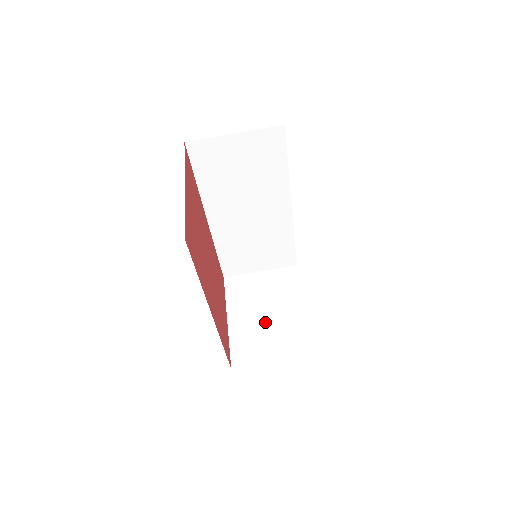
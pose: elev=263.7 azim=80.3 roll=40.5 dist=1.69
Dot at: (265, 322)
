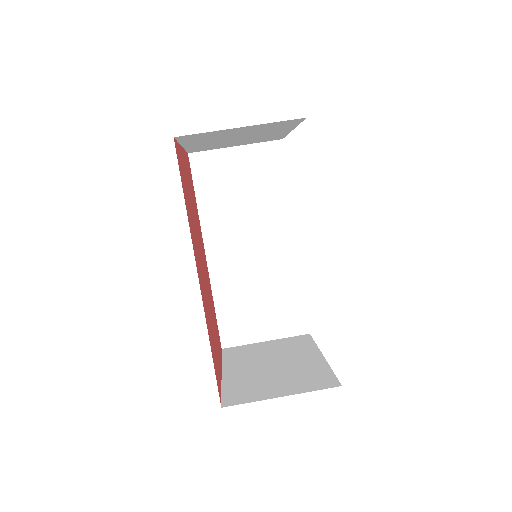
Dot at: (270, 370)
